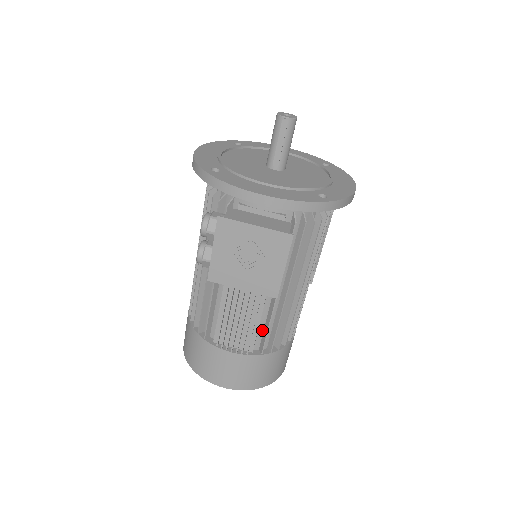
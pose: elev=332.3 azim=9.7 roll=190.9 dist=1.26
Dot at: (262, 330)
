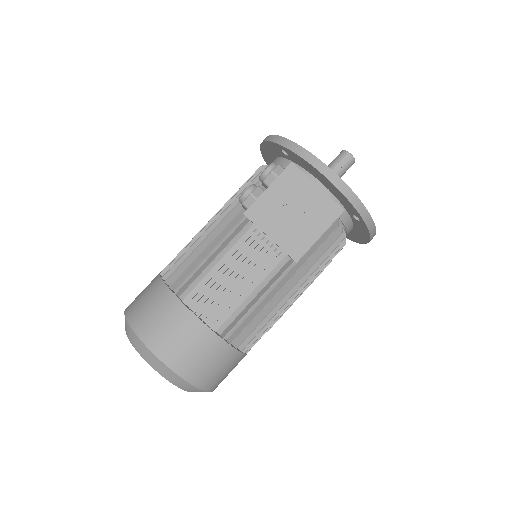
Dot at: (238, 313)
